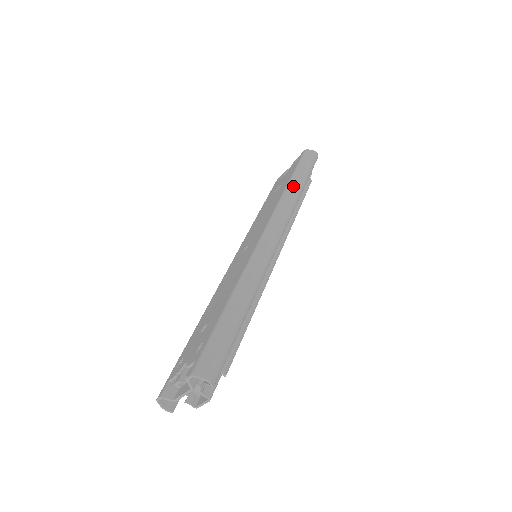
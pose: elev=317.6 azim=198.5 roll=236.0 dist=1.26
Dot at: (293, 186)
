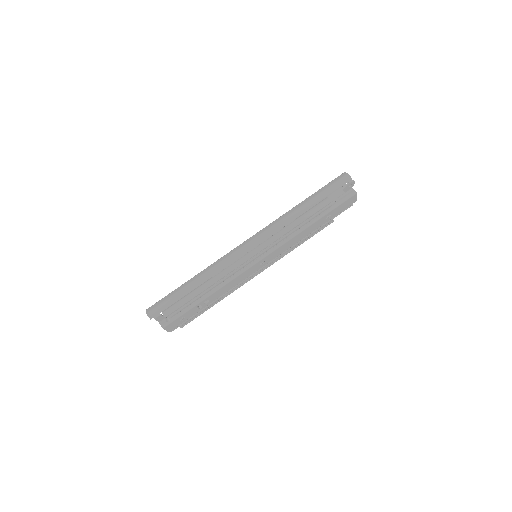
Dot at: (297, 207)
